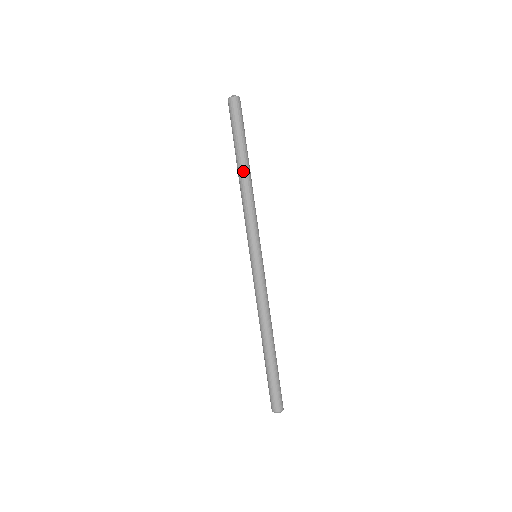
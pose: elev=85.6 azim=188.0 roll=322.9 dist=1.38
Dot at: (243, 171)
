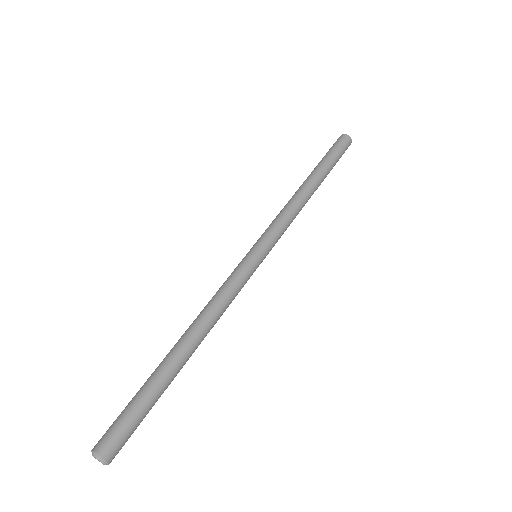
Dot at: (305, 181)
